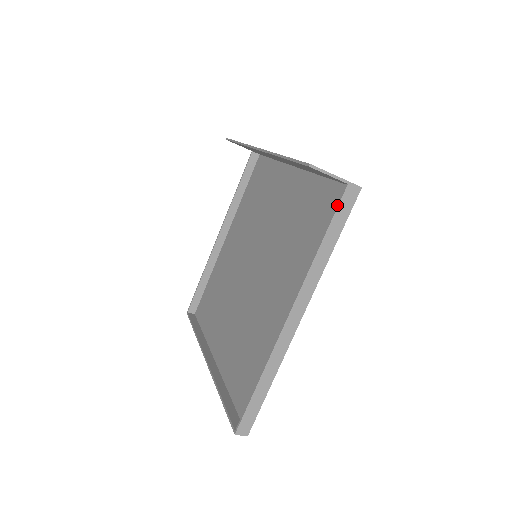
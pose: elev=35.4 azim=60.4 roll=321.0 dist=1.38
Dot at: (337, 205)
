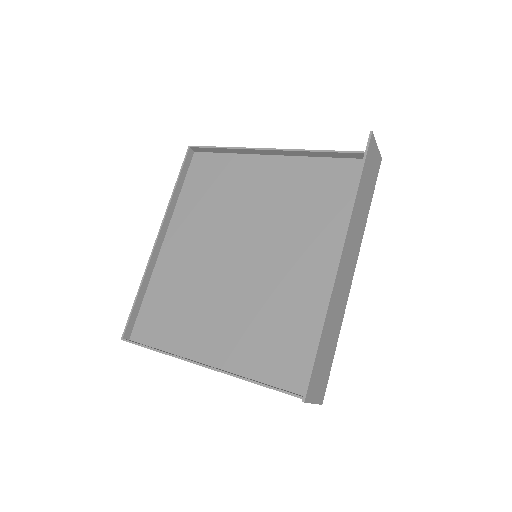
Dot at: (297, 396)
